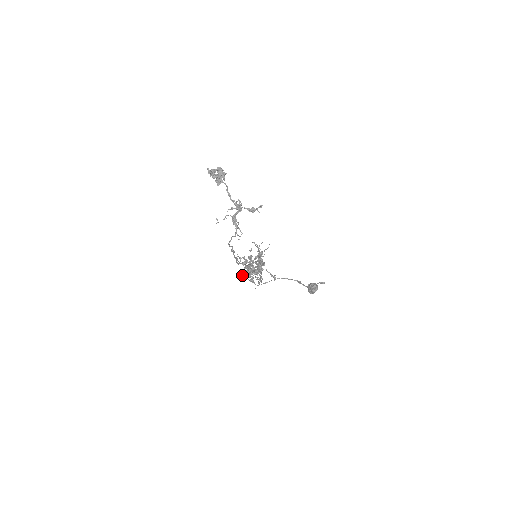
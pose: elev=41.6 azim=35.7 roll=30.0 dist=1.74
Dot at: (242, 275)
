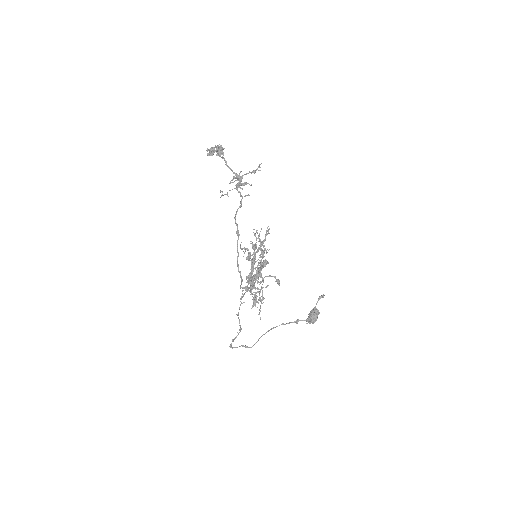
Dot at: (232, 340)
